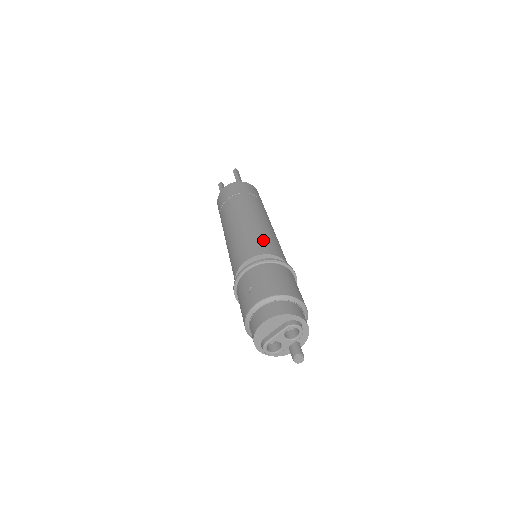
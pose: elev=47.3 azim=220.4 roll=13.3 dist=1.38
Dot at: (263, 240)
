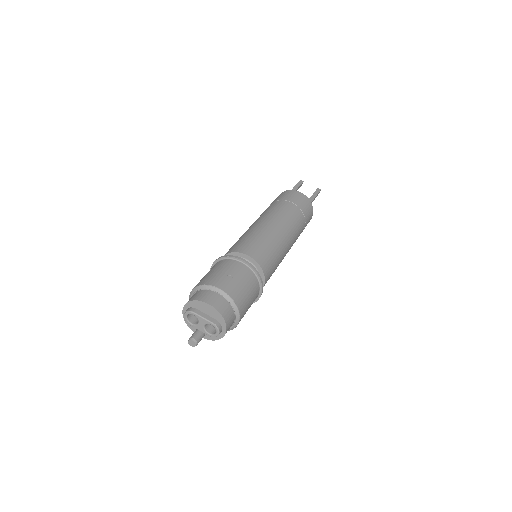
Dot at: (273, 259)
